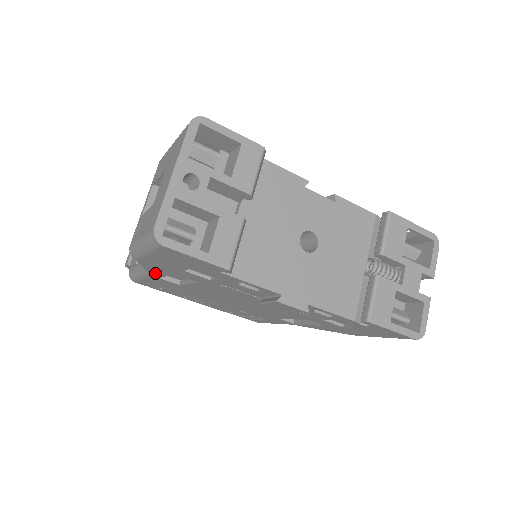
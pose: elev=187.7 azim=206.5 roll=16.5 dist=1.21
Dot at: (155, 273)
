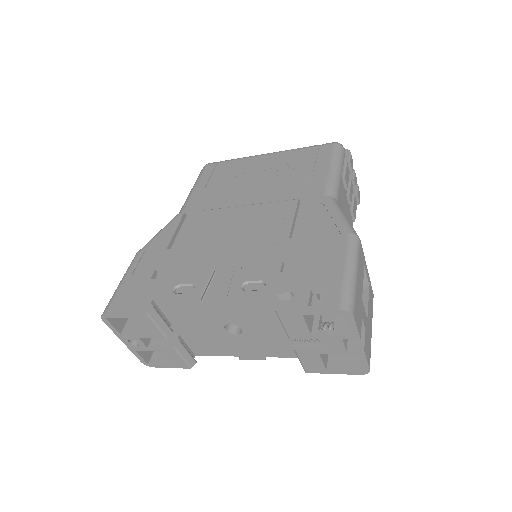
Dot at: occluded
